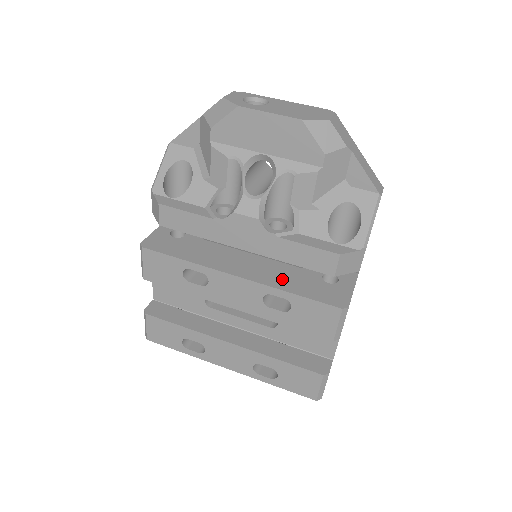
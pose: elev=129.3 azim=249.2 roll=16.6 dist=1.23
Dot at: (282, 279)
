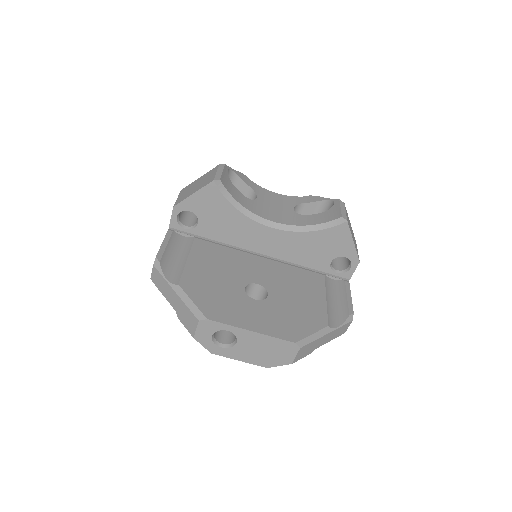
Dot at: occluded
